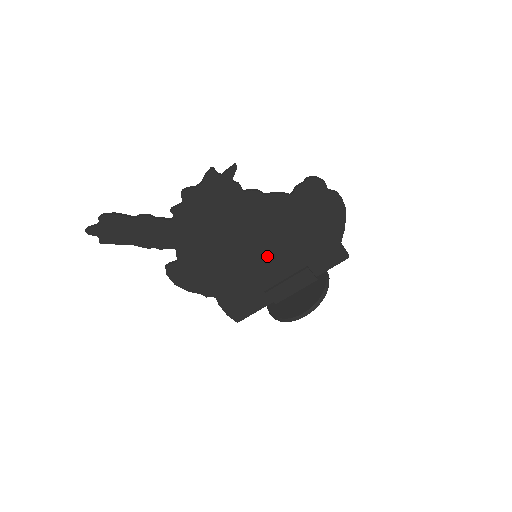
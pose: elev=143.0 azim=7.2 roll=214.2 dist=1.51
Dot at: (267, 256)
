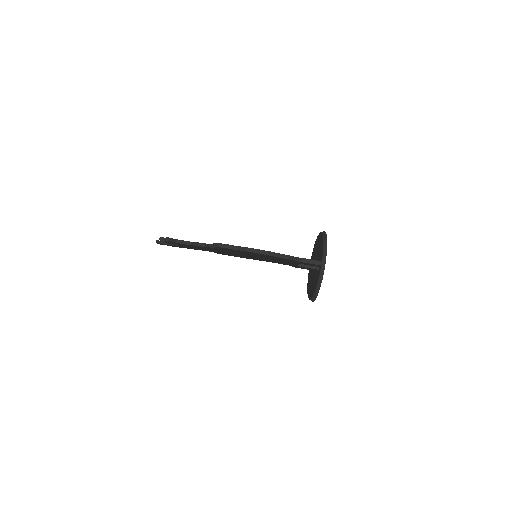
Dot at: (262, 258)
